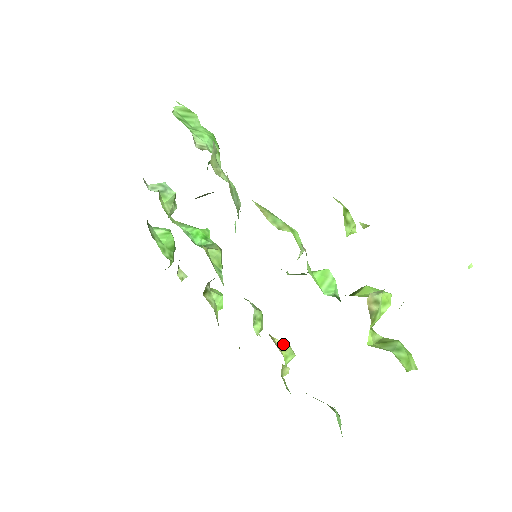
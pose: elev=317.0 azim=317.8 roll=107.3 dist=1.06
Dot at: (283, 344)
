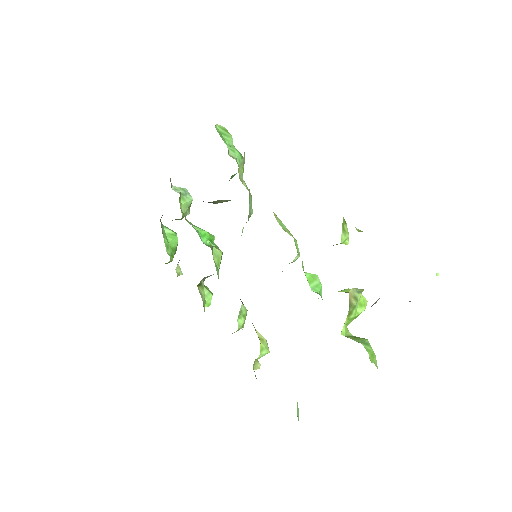
Dot at: (262, 337)
